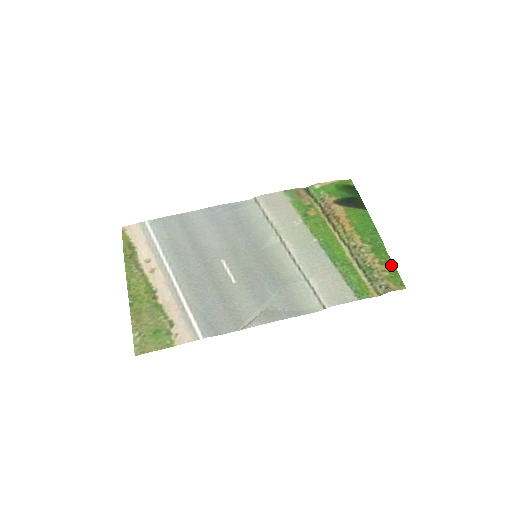
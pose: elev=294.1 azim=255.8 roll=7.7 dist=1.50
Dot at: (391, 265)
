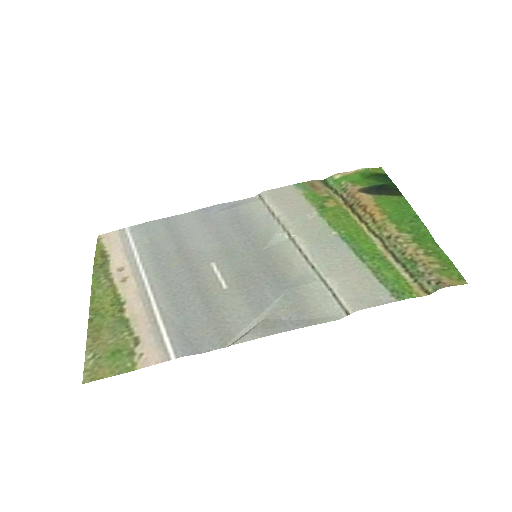
Dot at: (442, 256)
